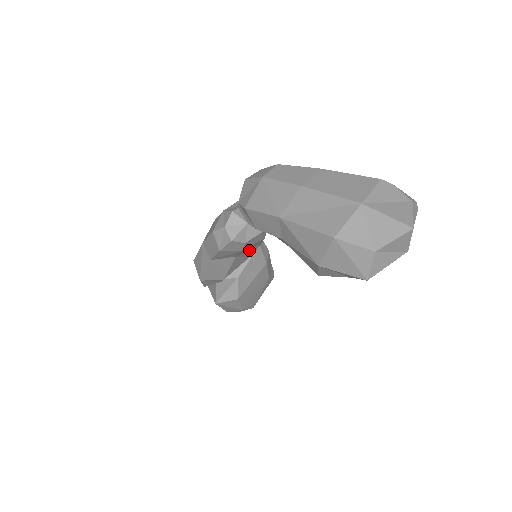
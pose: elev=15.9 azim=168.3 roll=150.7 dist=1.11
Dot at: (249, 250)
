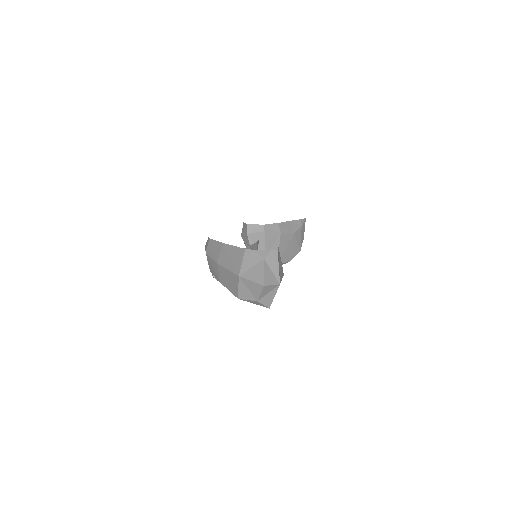
Dot at: occluded
